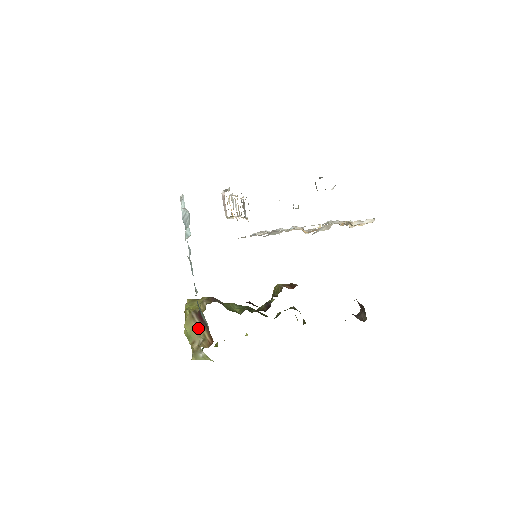
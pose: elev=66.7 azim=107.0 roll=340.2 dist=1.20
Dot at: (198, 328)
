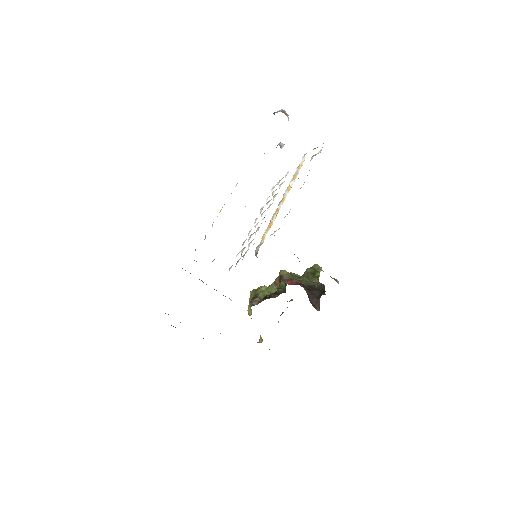
Dot at: occluded
